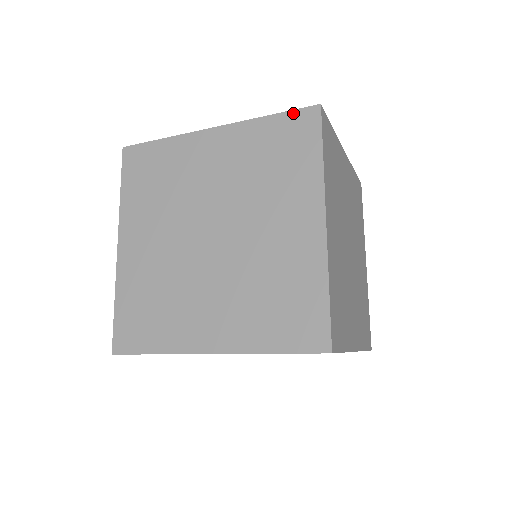
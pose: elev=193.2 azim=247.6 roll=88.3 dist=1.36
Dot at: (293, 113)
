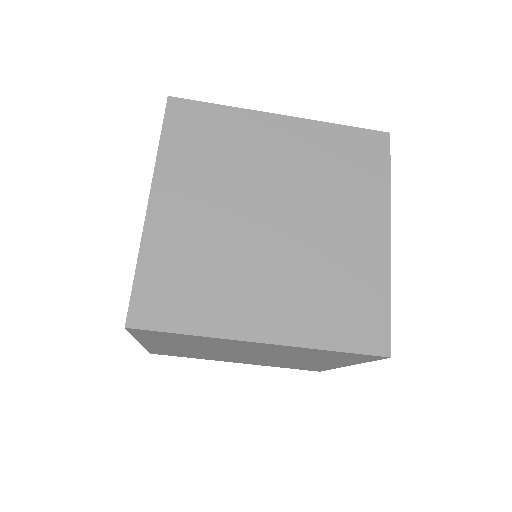
Dot at: (365, 131)
